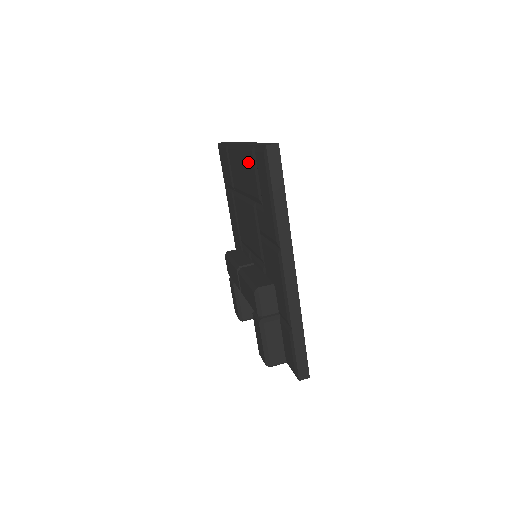
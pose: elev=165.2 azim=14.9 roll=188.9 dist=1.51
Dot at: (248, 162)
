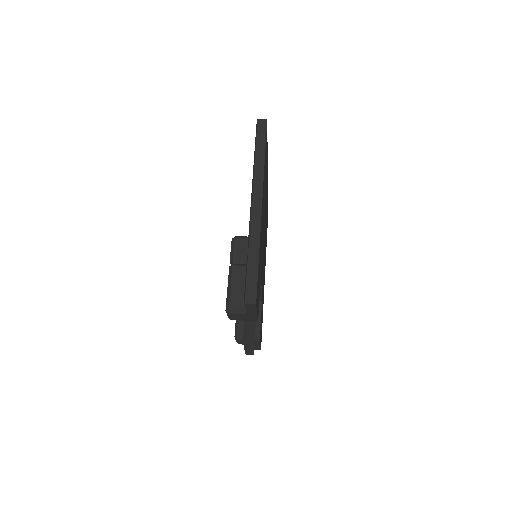
Dot at: occluded
